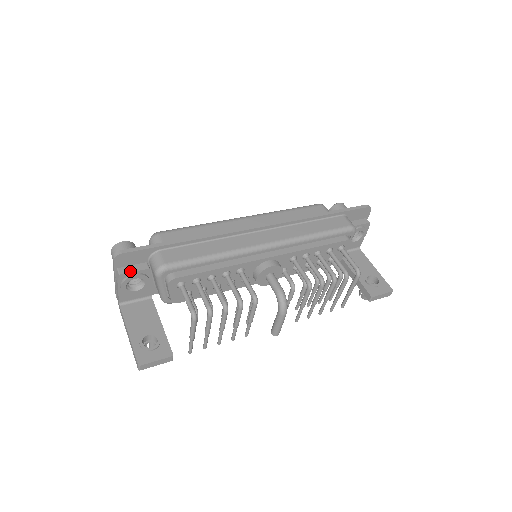
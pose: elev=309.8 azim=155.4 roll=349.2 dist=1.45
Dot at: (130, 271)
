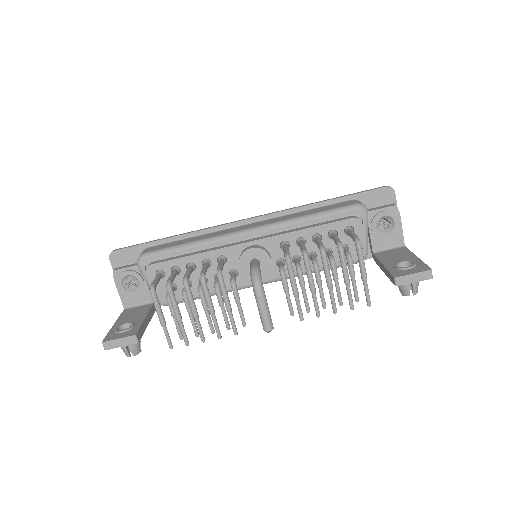
Dot at: (122, 268)
